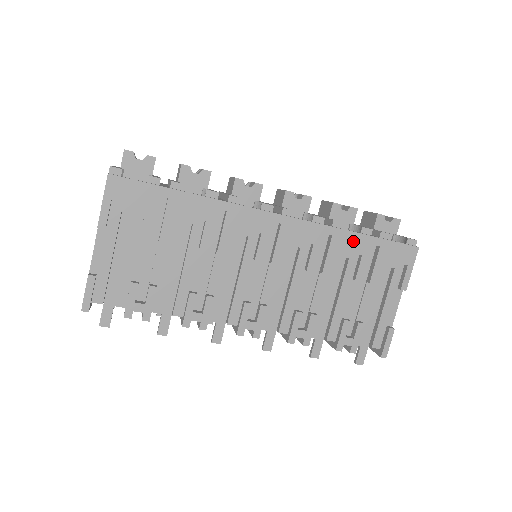
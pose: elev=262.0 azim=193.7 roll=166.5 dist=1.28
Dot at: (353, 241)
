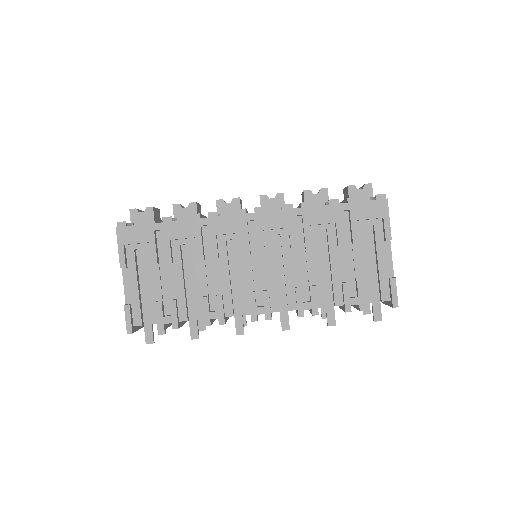
Dot at: (323, 213)
